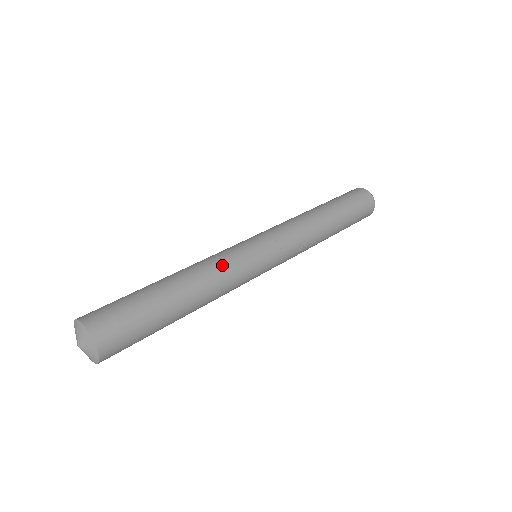
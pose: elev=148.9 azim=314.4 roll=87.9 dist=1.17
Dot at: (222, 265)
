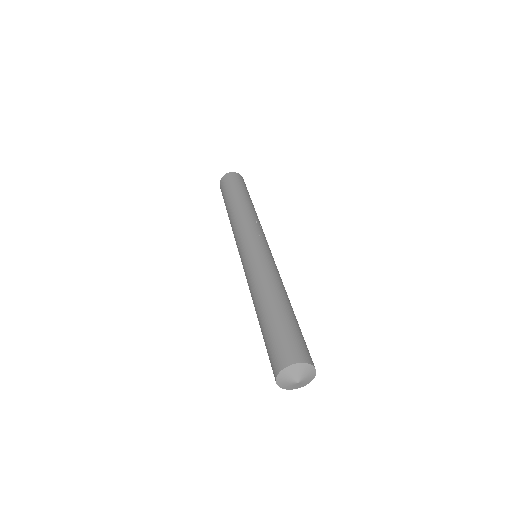
Dot at: (259, 273)
